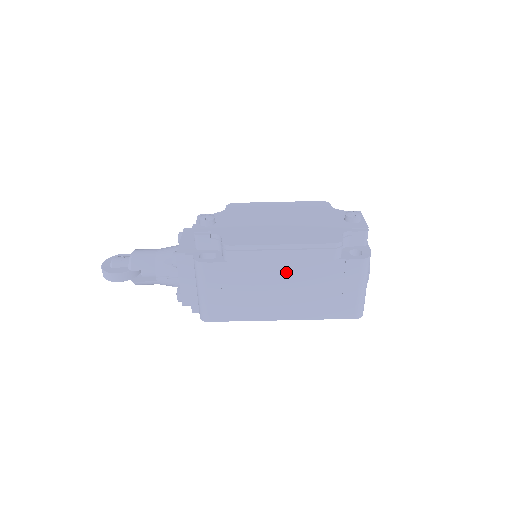
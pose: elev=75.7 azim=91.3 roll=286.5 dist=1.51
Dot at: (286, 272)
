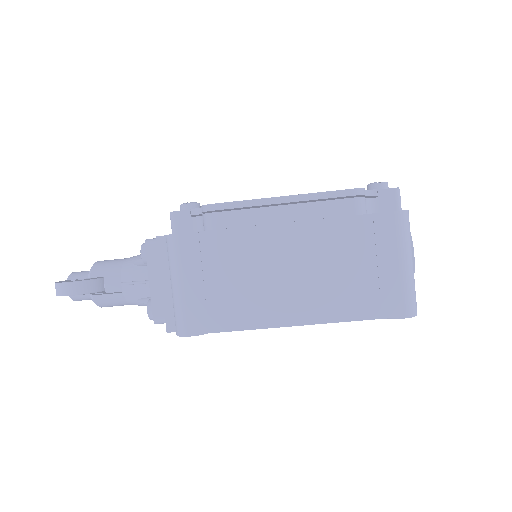
Dot at: (291, 241)
